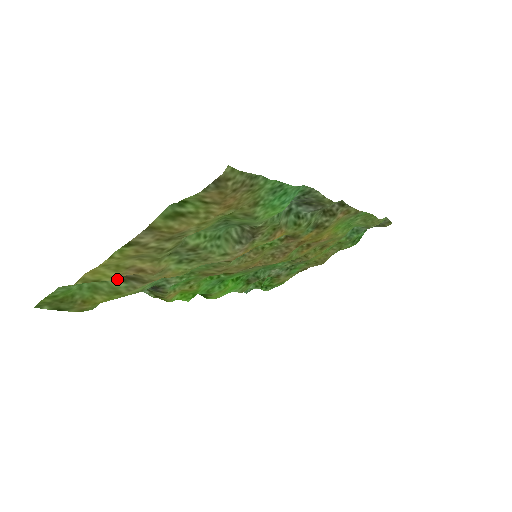
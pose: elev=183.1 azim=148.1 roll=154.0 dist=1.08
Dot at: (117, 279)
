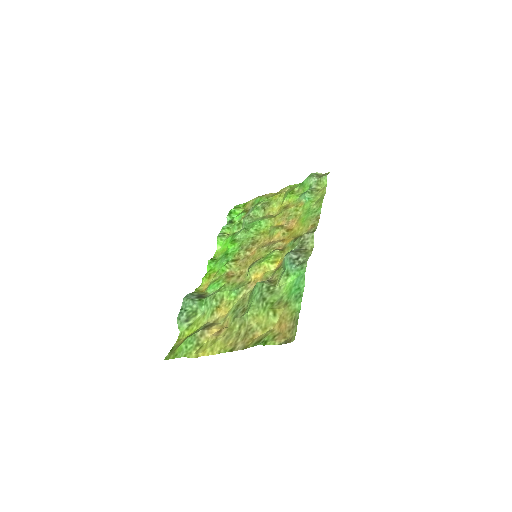
Dot at: (201, 329)
